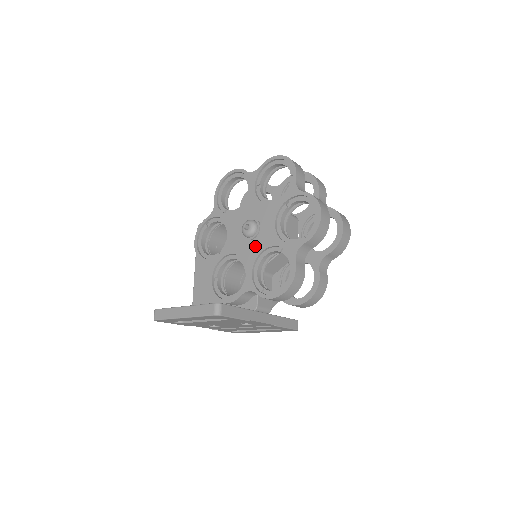
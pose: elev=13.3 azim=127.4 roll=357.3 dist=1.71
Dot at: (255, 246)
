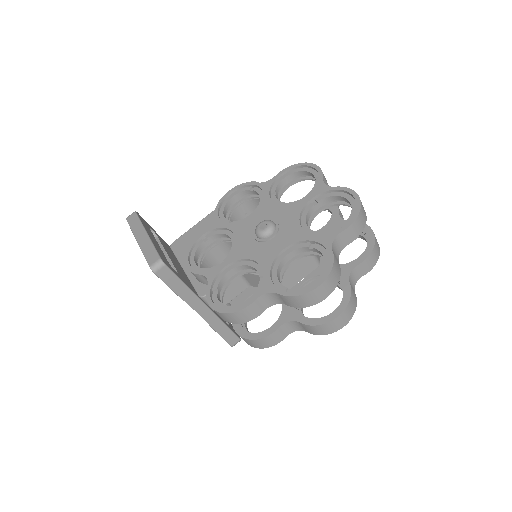
Dot at: (252, 248)
